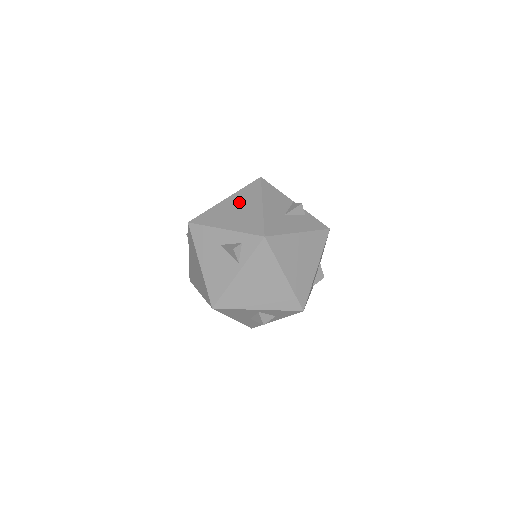
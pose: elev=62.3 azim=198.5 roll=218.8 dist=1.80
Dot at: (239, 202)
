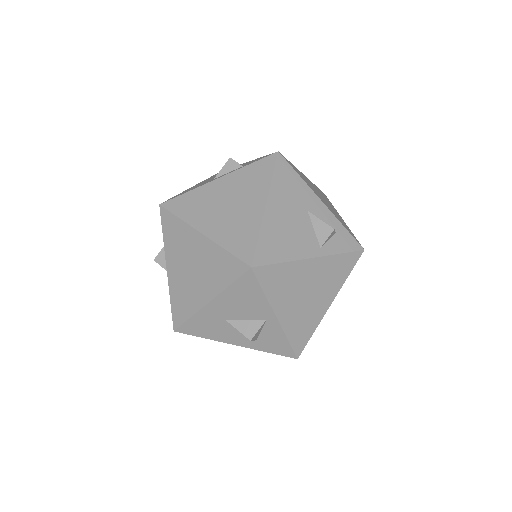
Dot at: occluded
